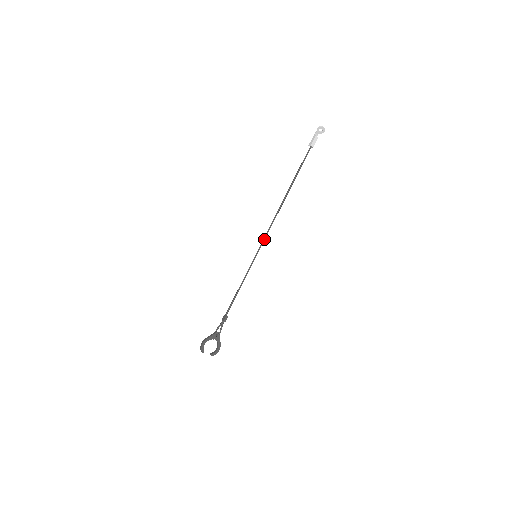
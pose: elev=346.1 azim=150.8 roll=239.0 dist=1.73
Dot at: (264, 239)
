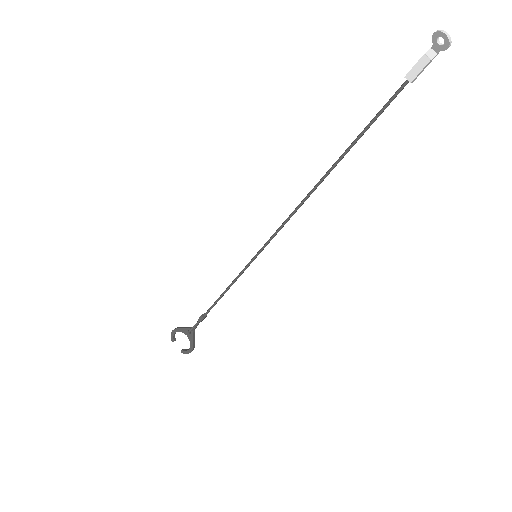
Dot at: (273, 235)
